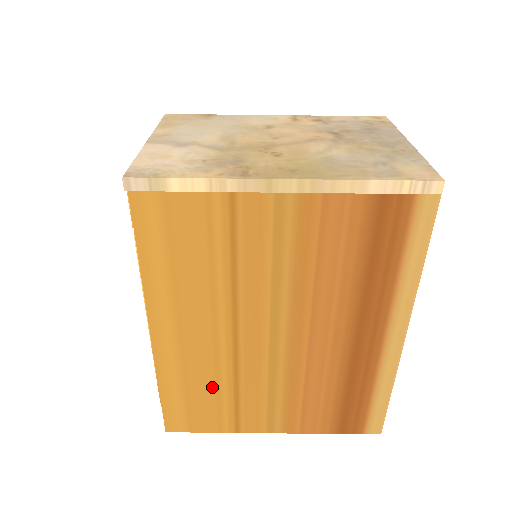
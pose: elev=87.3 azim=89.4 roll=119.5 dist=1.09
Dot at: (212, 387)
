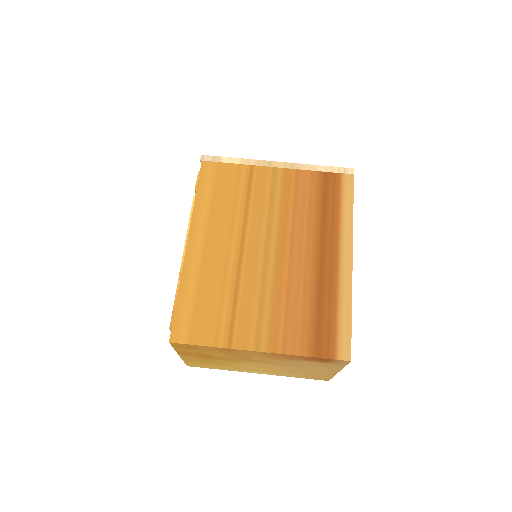
Dot at: (218, 294)
